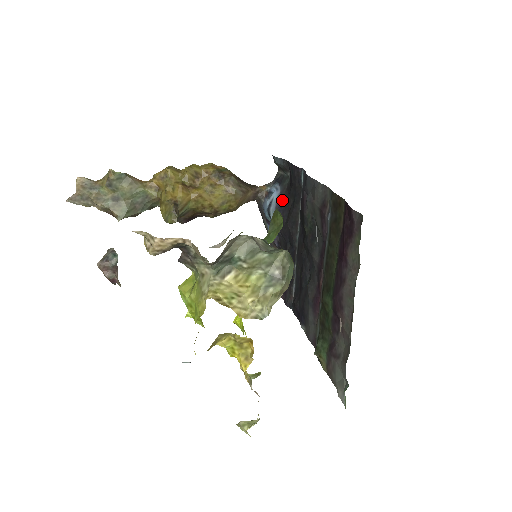
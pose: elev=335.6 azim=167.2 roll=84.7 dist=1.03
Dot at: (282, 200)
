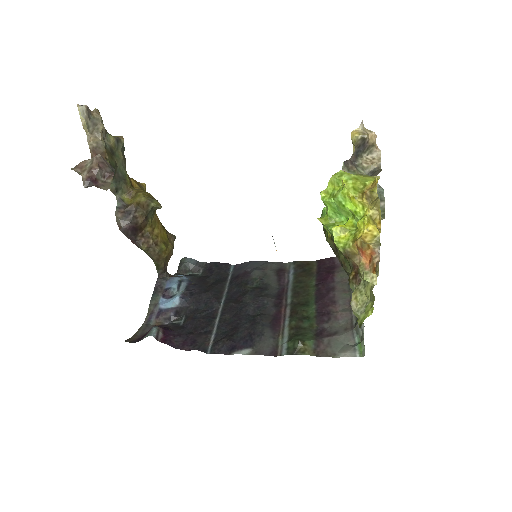
Dot at: (194, 282)
